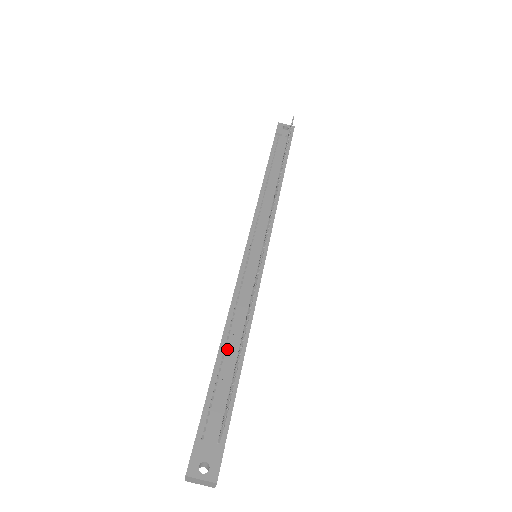
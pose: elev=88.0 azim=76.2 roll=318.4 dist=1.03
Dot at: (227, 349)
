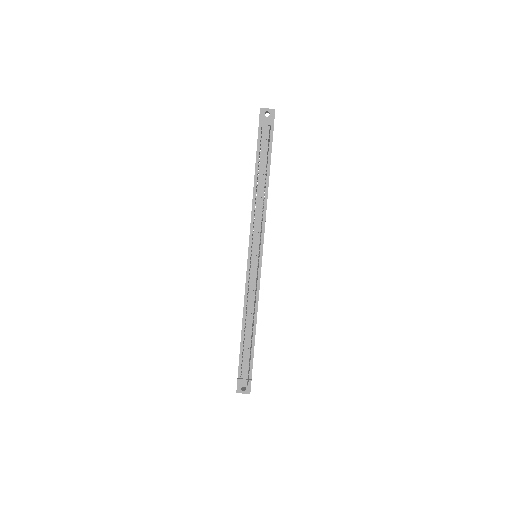
Dot at: (246, 330)
